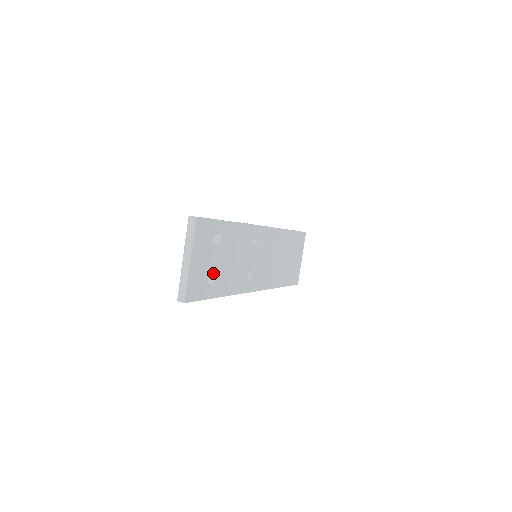
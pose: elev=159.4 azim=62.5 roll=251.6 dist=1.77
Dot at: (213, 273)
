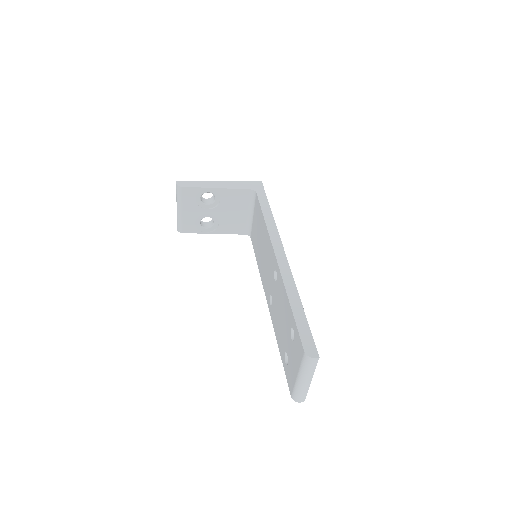
Dot at: occluded
